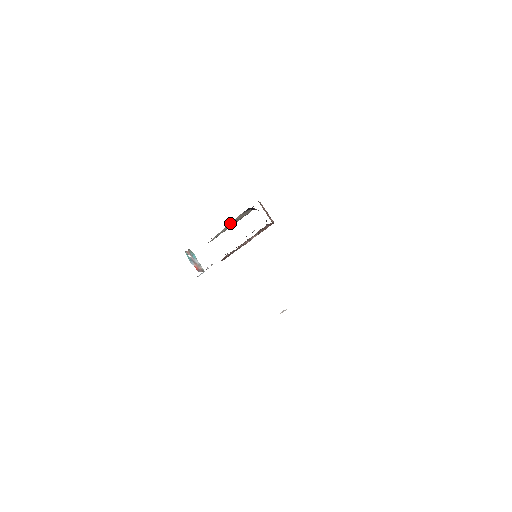
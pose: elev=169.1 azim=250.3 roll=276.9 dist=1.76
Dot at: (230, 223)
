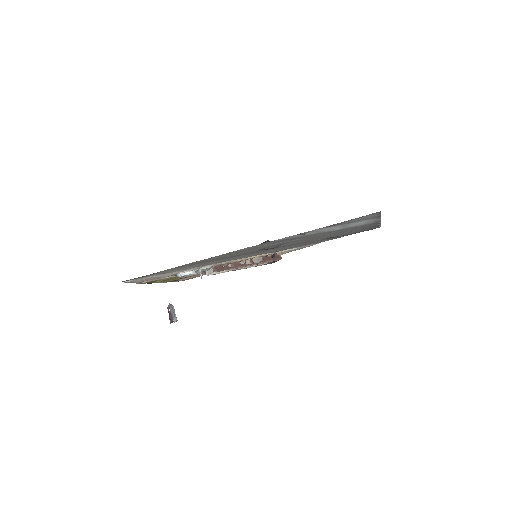
Dot at: occluded
